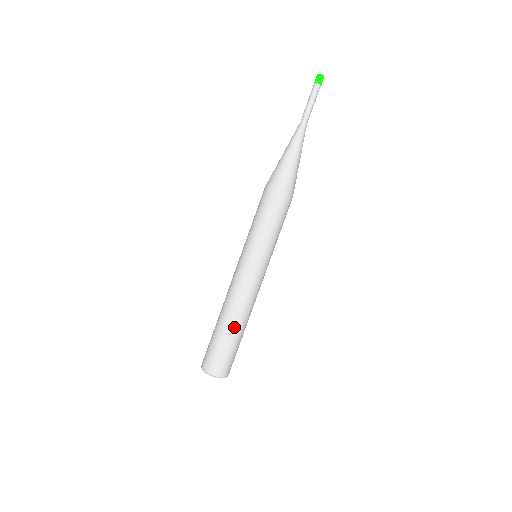
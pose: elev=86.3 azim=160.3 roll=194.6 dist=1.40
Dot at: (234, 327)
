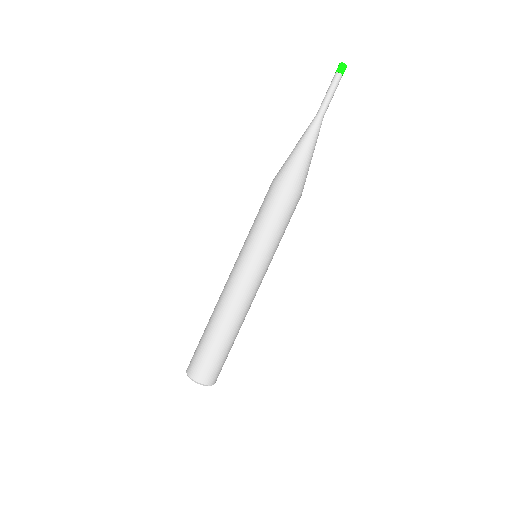
Dot at: (233, 334)
